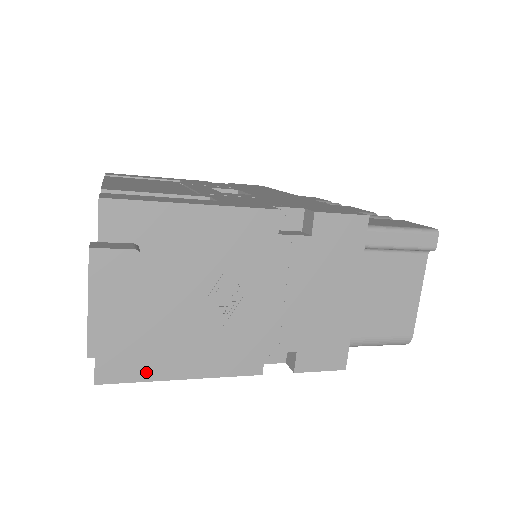
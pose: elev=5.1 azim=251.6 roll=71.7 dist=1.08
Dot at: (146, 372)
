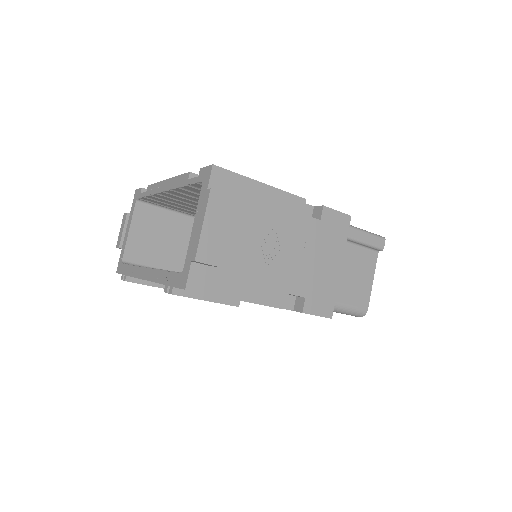
Dot at: (217, 289)
